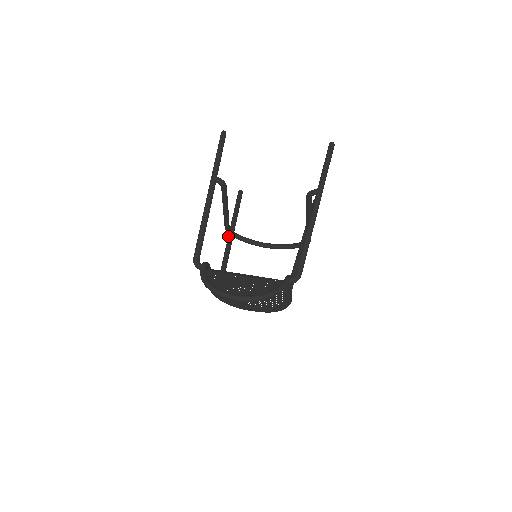
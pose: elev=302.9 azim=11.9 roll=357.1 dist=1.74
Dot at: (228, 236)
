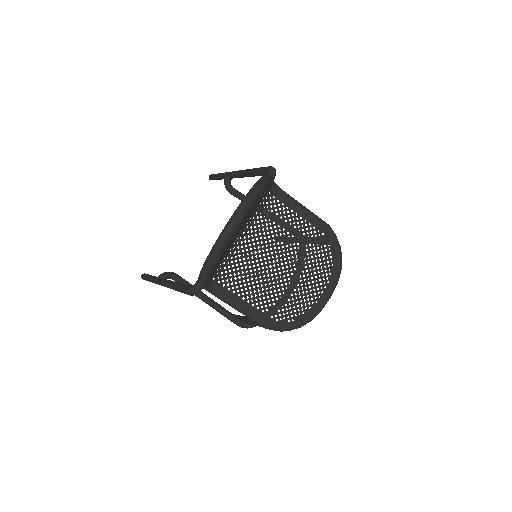
Dot at: (246, 322)
